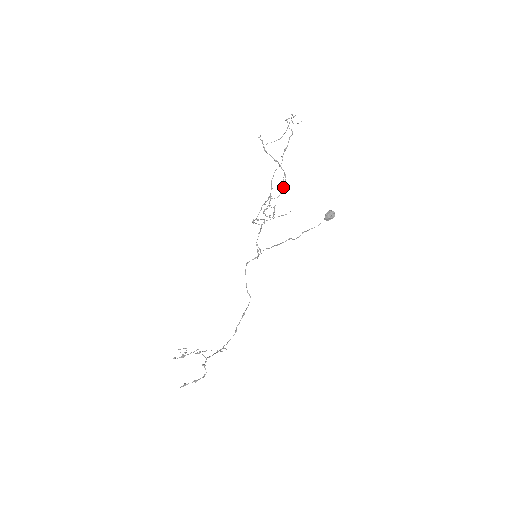
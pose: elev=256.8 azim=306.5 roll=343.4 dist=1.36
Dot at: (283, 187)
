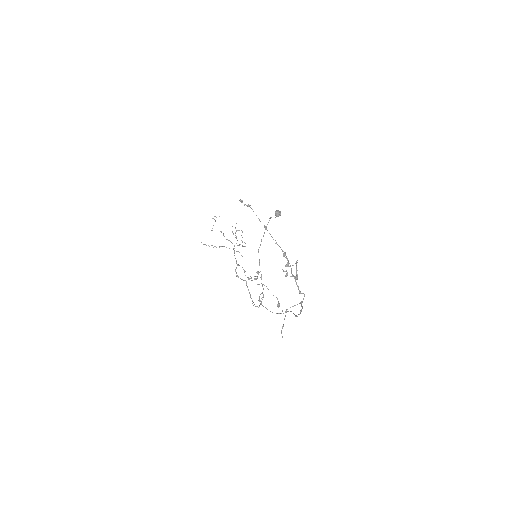
Dot at: (239, 244)
